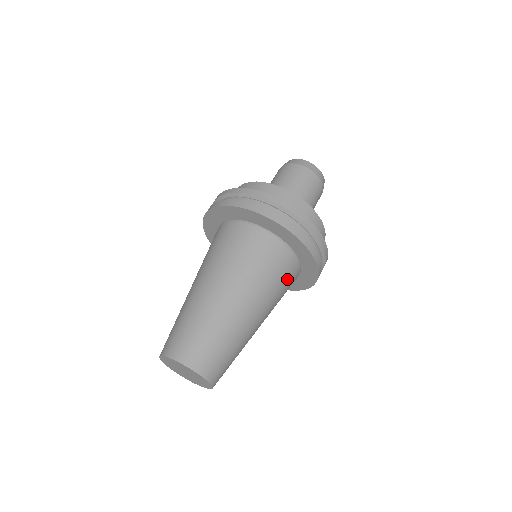
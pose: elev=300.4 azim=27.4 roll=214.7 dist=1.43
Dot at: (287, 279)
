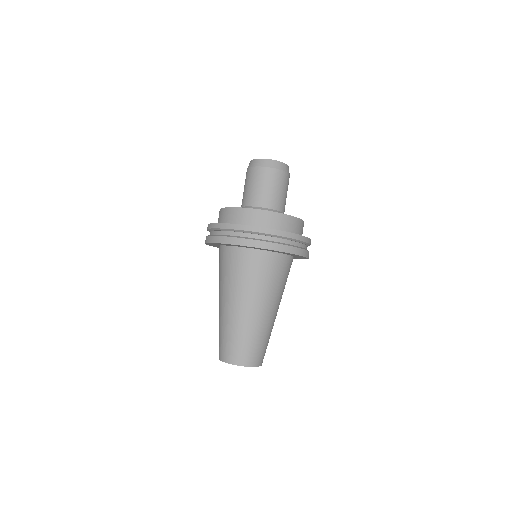
Dot at: (283, 272)
